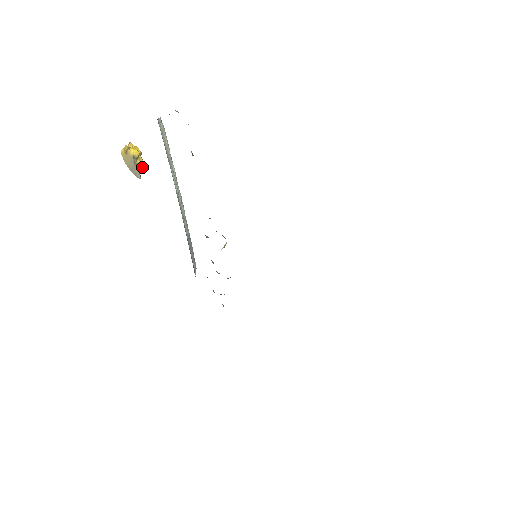
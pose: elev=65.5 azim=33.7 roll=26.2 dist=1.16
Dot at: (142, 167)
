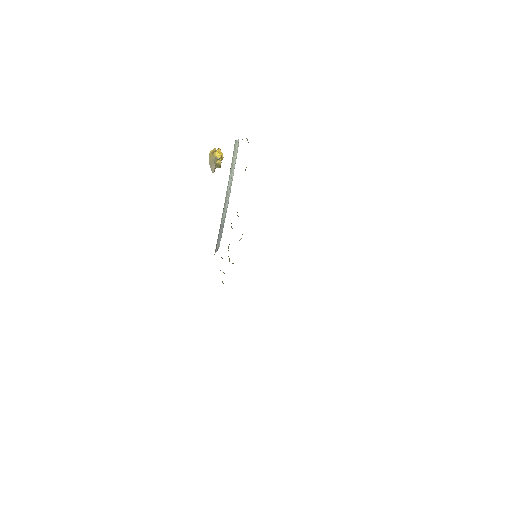
Dot at: (219, 167)
